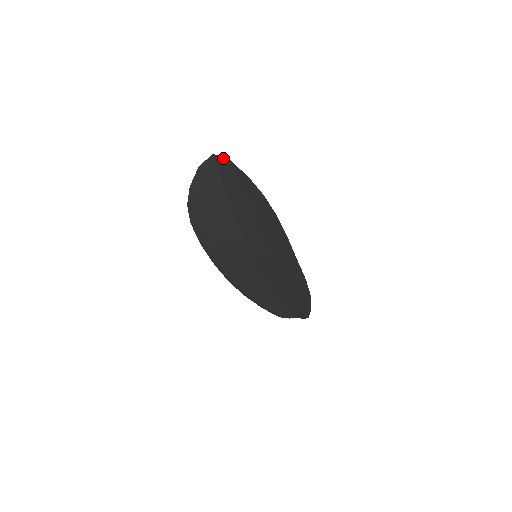
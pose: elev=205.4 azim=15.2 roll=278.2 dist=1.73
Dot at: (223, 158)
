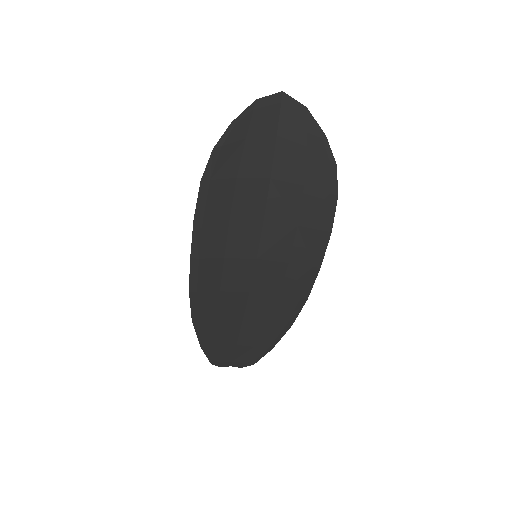
Dot at: (296, 101)
